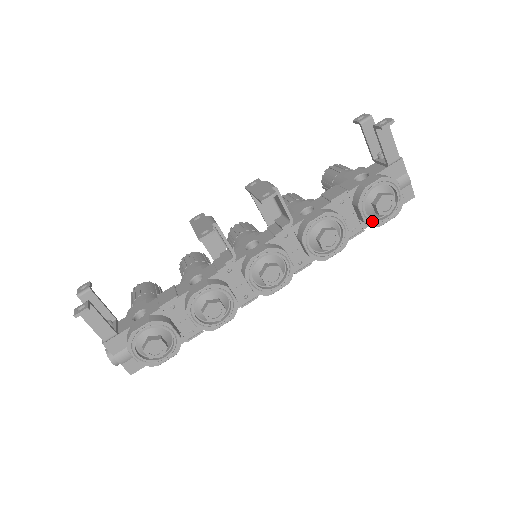
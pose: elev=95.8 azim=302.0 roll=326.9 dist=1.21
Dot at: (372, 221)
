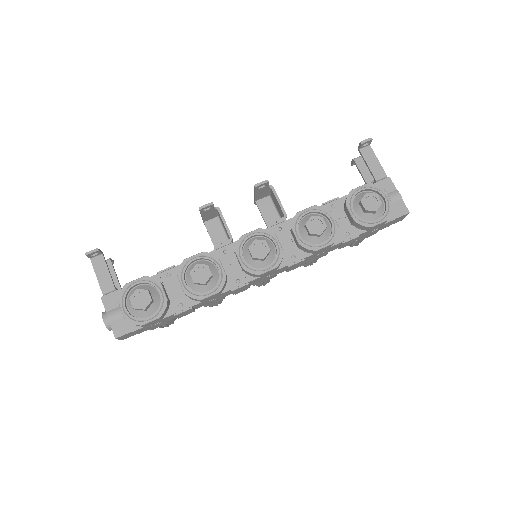
Dot at: (362, 221)
